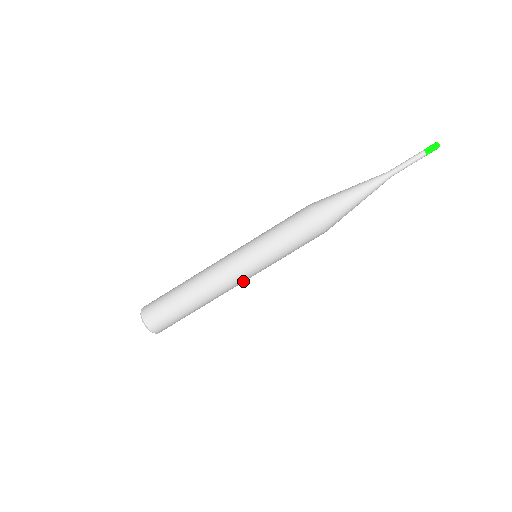
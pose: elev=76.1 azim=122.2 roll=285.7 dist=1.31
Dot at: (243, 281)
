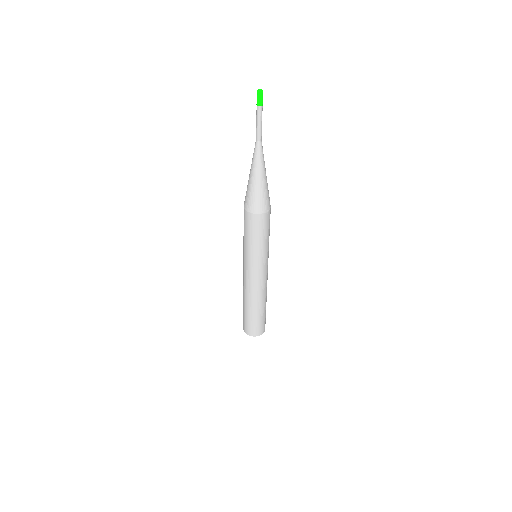
Dot at: occluded
